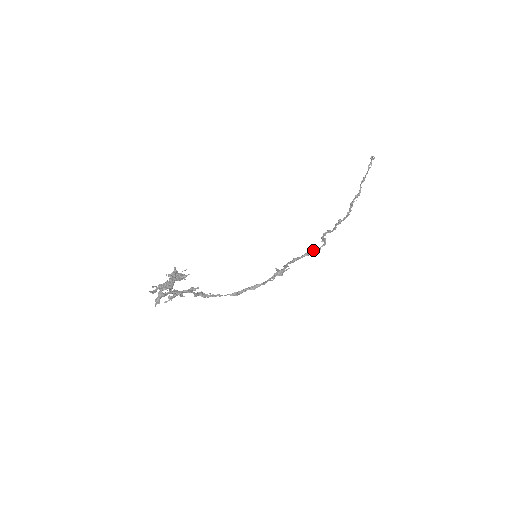
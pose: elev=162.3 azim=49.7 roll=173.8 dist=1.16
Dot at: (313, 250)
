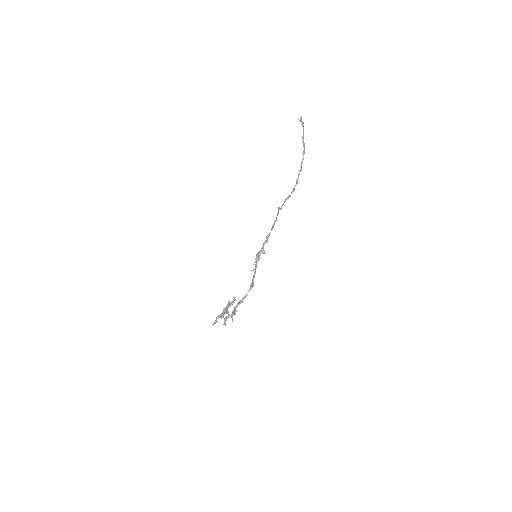
Dot at: (274, 222)
